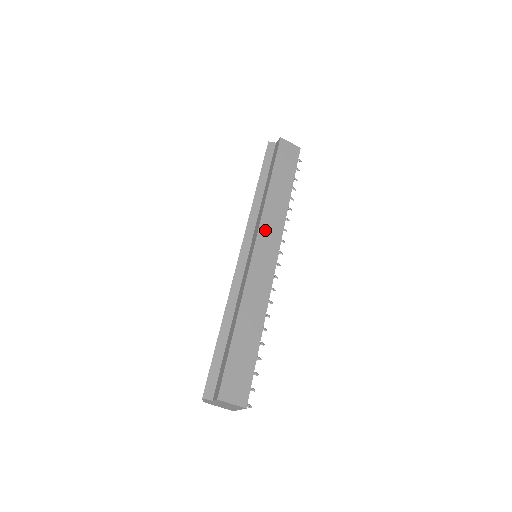
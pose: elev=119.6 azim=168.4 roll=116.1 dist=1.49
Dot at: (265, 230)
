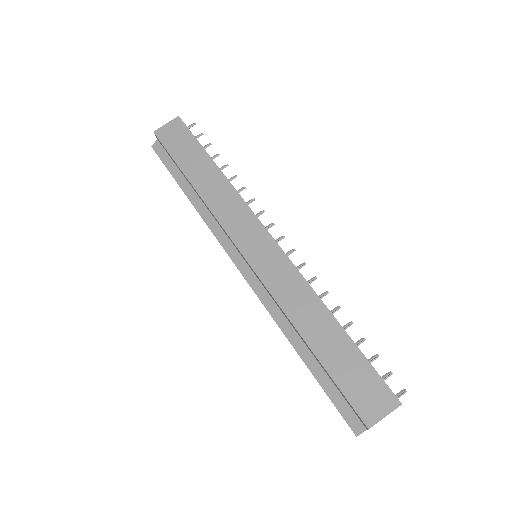
Dot at: (234, 229)
